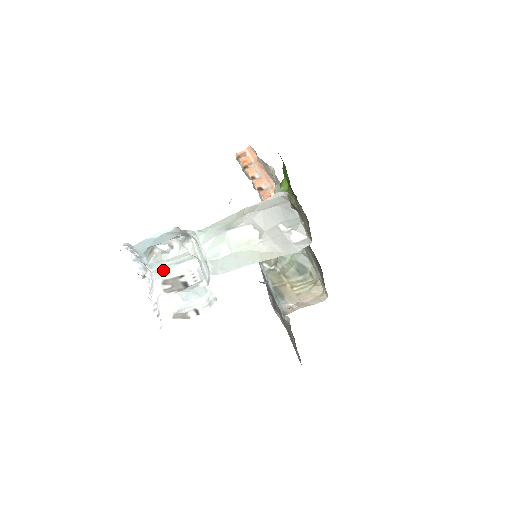
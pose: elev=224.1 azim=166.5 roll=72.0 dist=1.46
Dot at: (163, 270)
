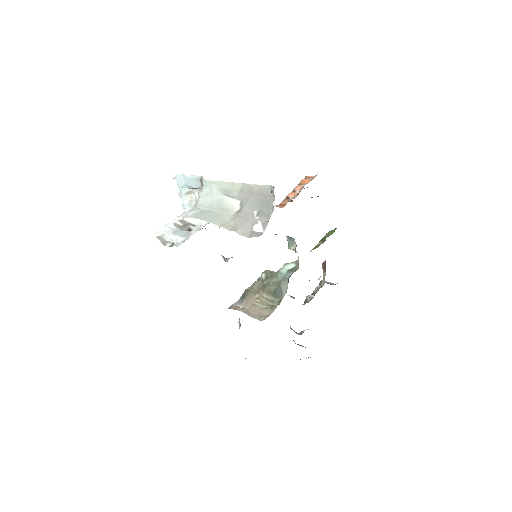
Dot at: occluded
